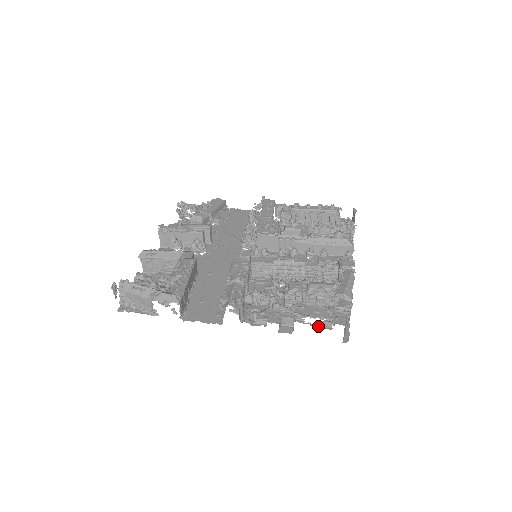
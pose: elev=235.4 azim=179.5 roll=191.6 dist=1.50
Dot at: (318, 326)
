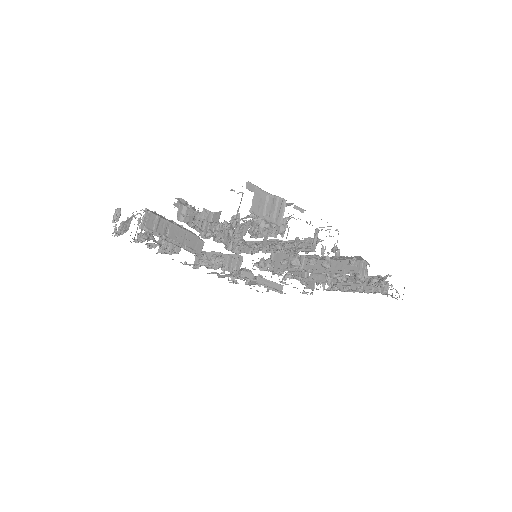
Dot at: (242, 220)
